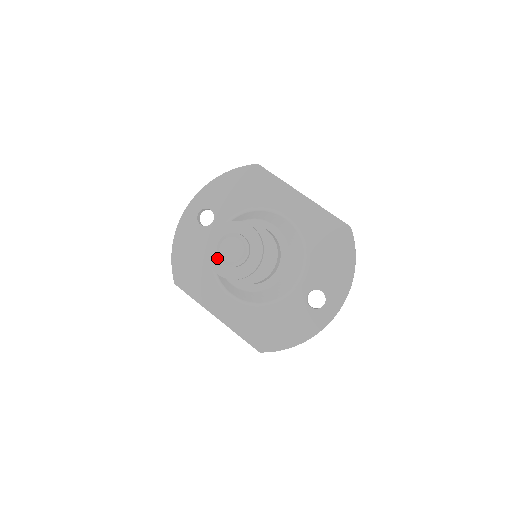
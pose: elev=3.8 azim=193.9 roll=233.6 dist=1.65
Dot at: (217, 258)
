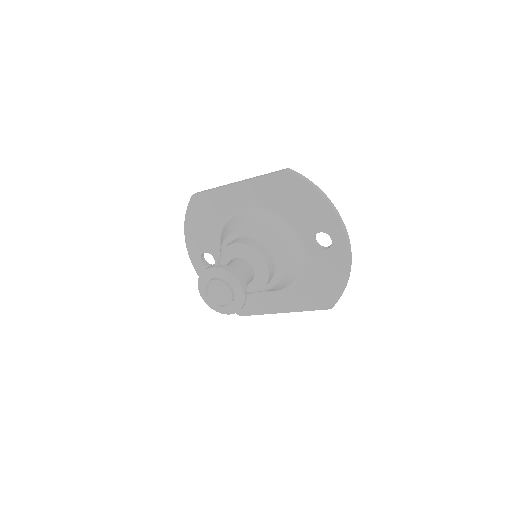
Dot at: occluded
